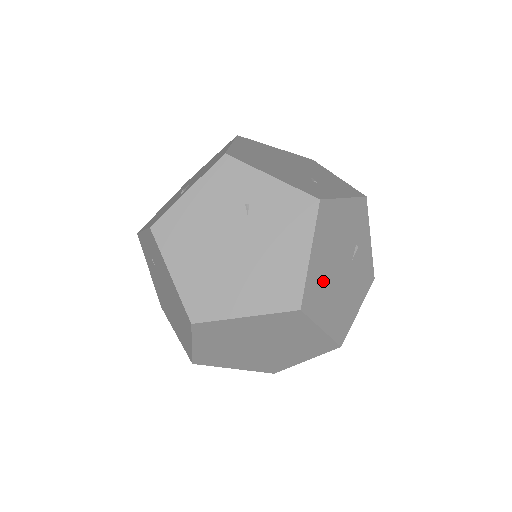
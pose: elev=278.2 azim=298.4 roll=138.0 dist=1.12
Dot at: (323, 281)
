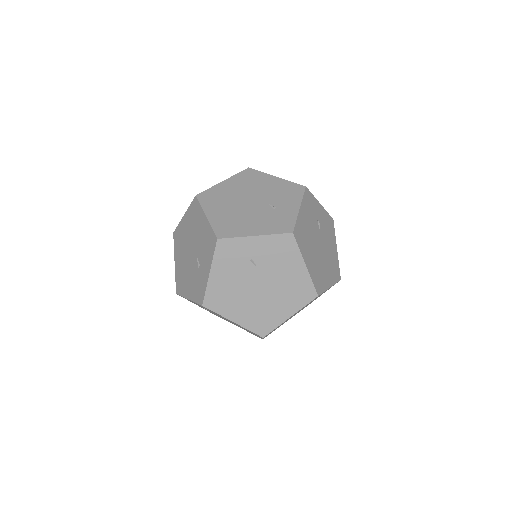
Dot at: (317, 266)
